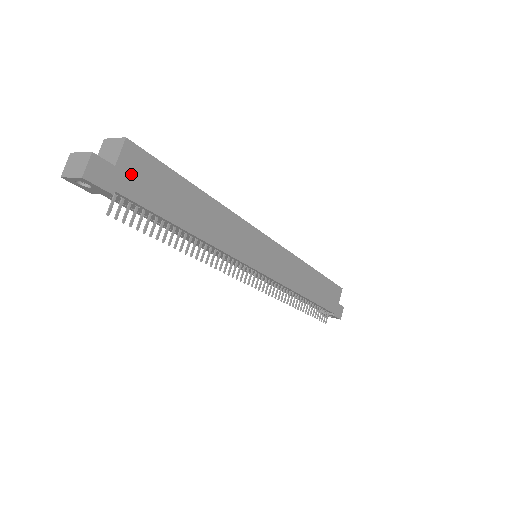
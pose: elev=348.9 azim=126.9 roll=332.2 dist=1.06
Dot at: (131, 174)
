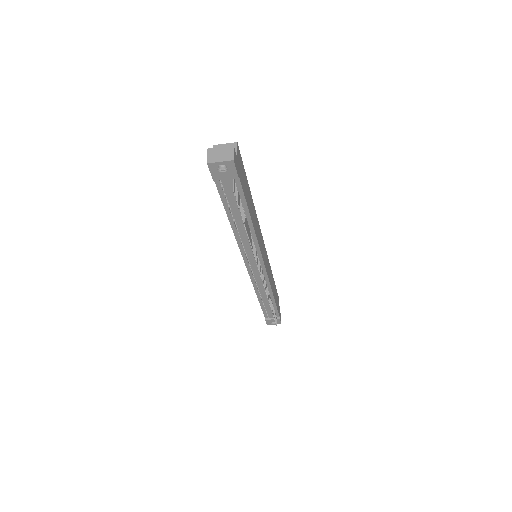
Dot at: (240, 167)
